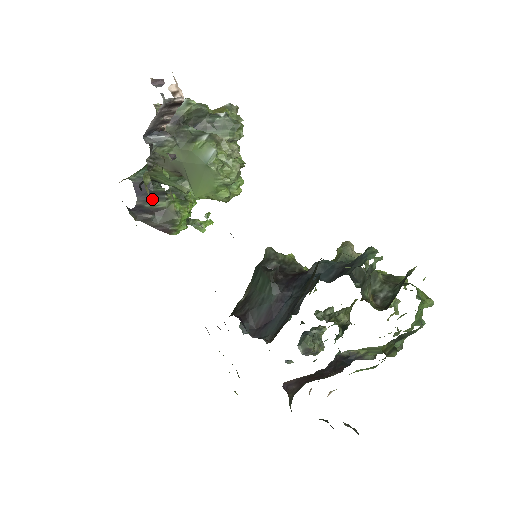
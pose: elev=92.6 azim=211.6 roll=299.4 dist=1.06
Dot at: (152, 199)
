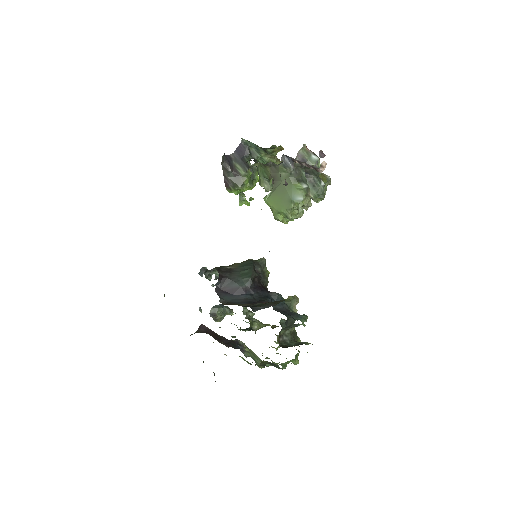
Dot at: (240, 162)
